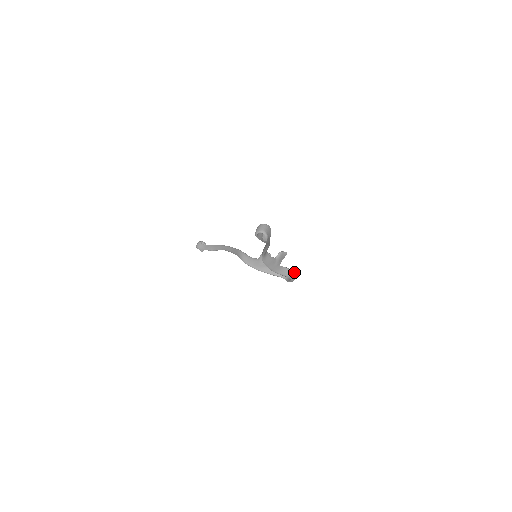
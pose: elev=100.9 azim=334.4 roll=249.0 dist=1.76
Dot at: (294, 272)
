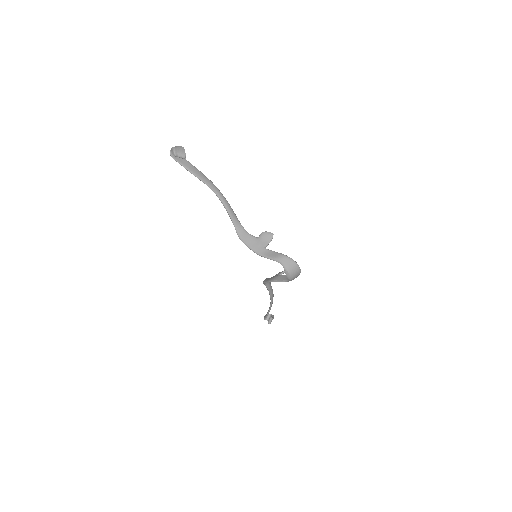
Dot at: (284, 256)
